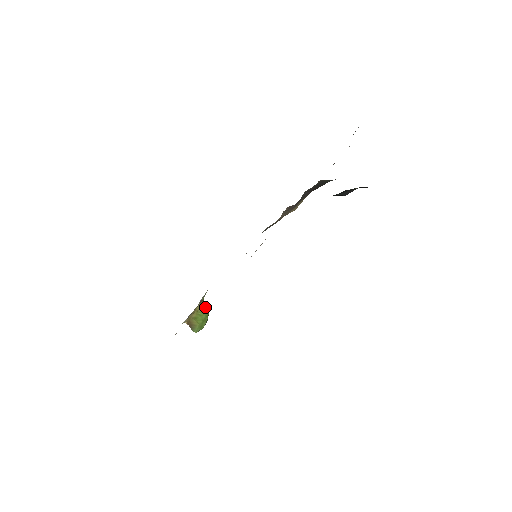
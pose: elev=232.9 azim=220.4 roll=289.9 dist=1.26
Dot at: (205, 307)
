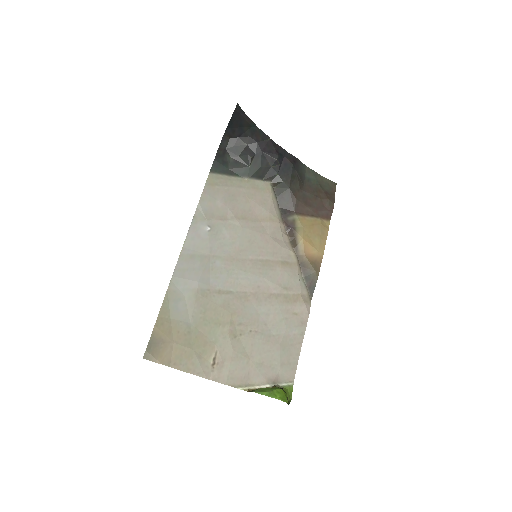
Dot at: occluded
